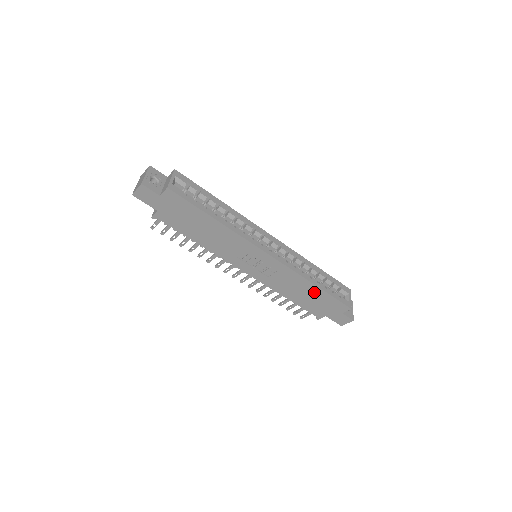
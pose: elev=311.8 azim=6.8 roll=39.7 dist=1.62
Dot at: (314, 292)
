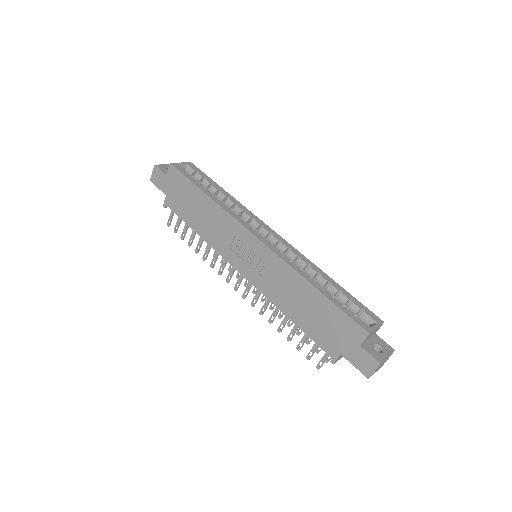
Dot at: (315, 301)
